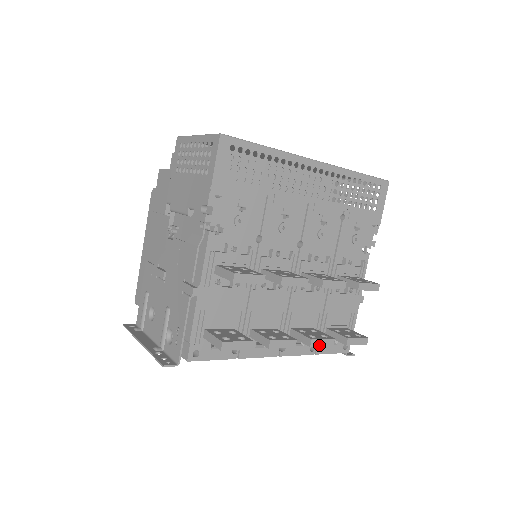
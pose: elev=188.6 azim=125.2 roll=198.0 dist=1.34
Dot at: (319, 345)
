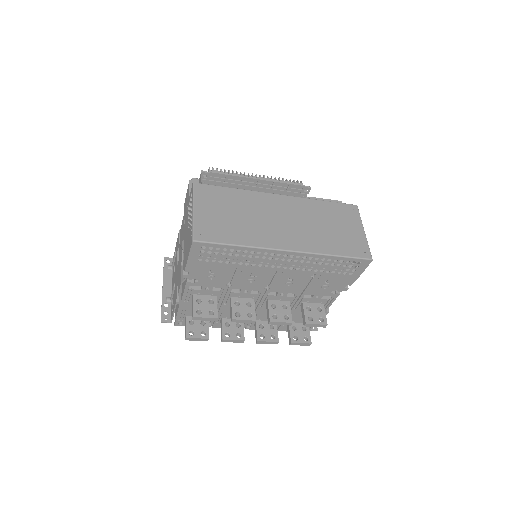
Dot at: (264, 343)
